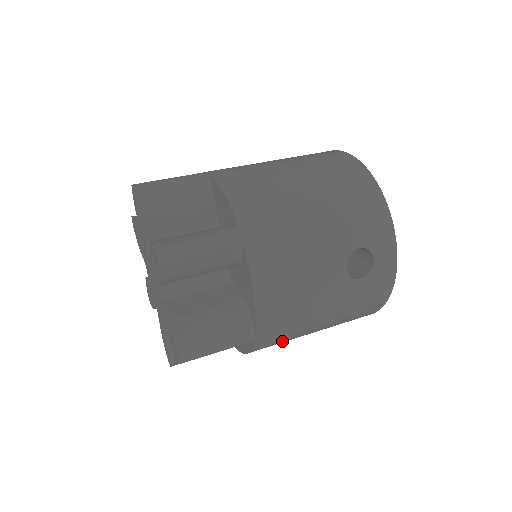
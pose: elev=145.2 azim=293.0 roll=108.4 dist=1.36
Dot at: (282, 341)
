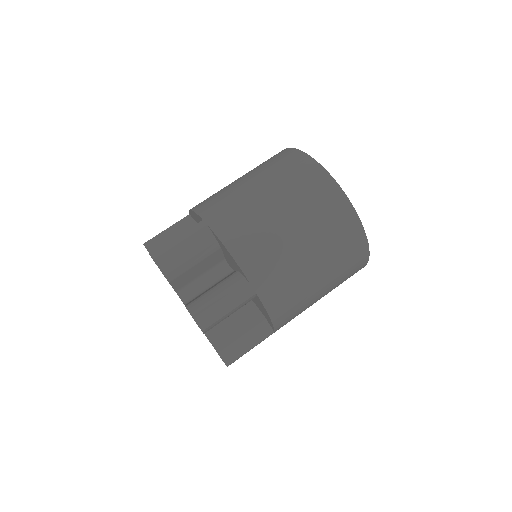
Dot at: occluded
